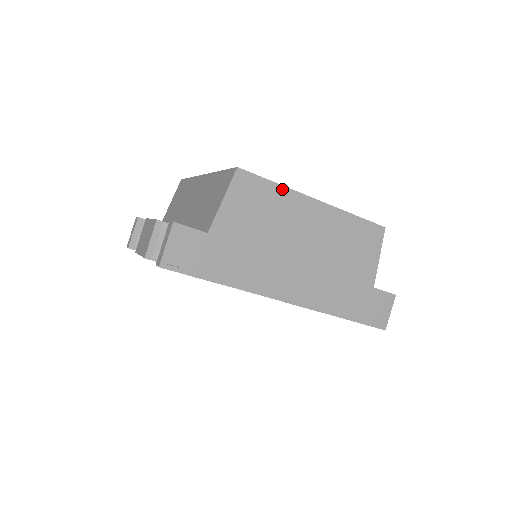
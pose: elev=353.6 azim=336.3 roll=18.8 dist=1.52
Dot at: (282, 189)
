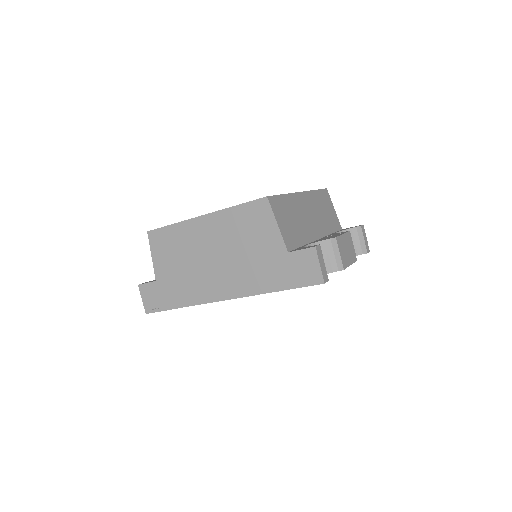
Dot at: (177, 226)
